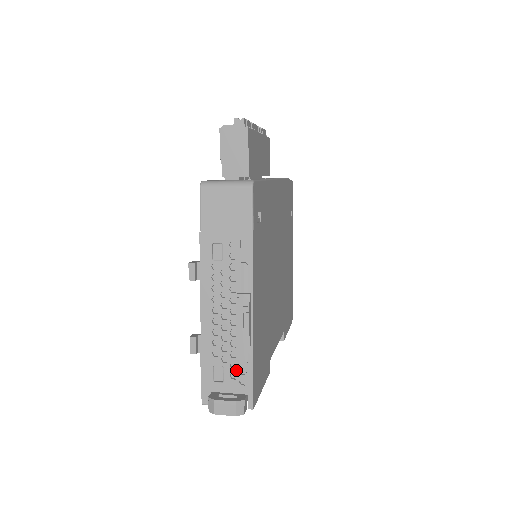
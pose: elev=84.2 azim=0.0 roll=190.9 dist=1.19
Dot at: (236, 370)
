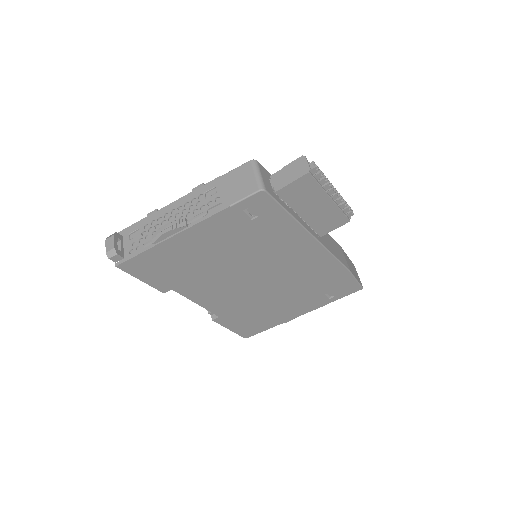
Dot at: (138, 243)
